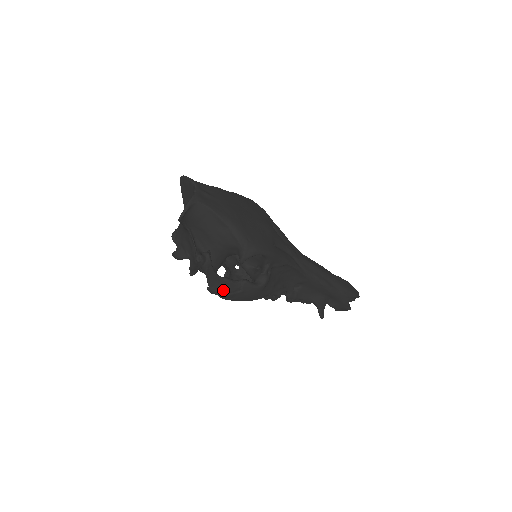
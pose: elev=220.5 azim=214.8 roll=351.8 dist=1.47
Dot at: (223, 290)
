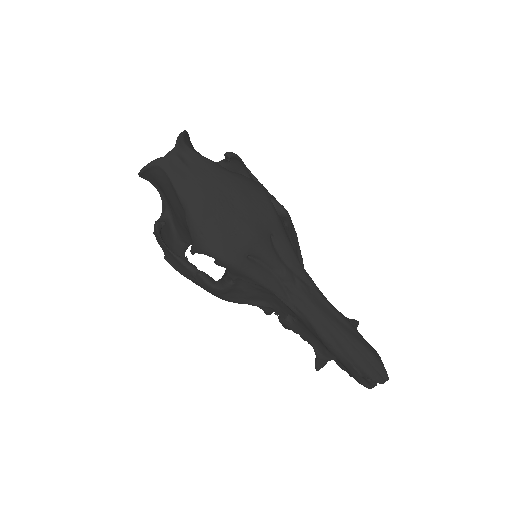
Dot at: (178, 268)
